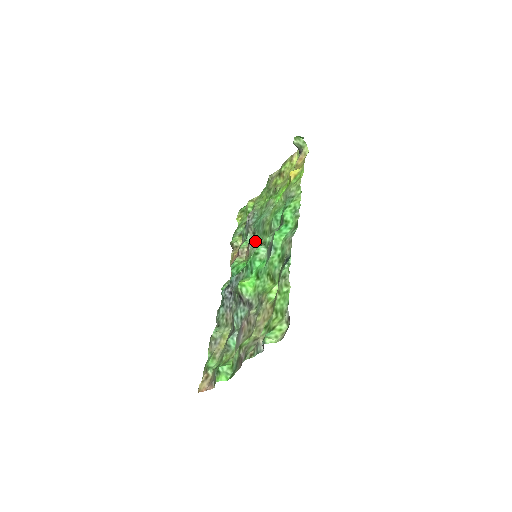
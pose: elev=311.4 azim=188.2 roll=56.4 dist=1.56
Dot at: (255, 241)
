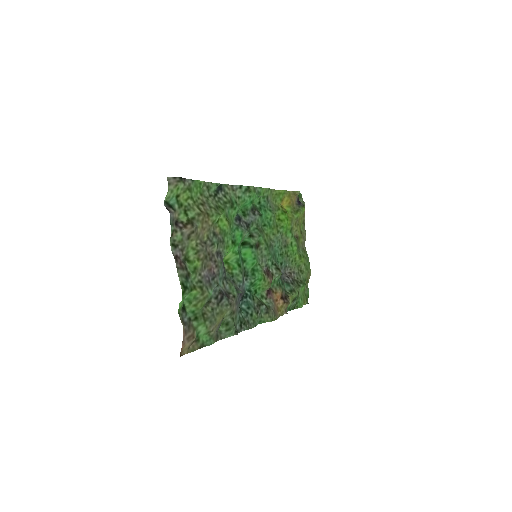
Dot at: (267, 260)
